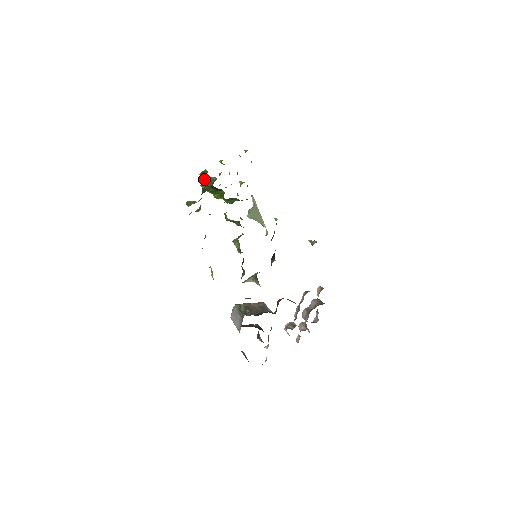
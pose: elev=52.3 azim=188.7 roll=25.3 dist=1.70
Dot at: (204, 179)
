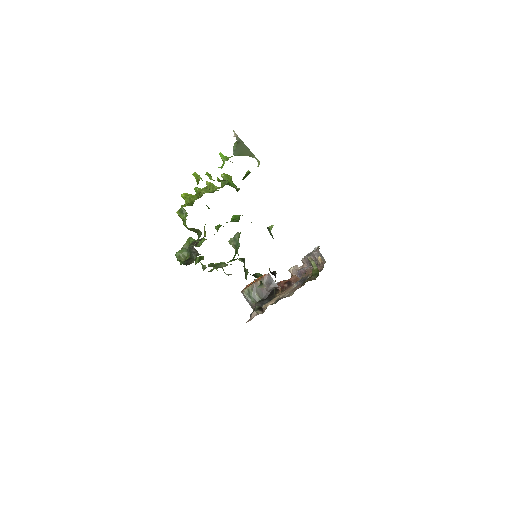
Dot at: occluded
